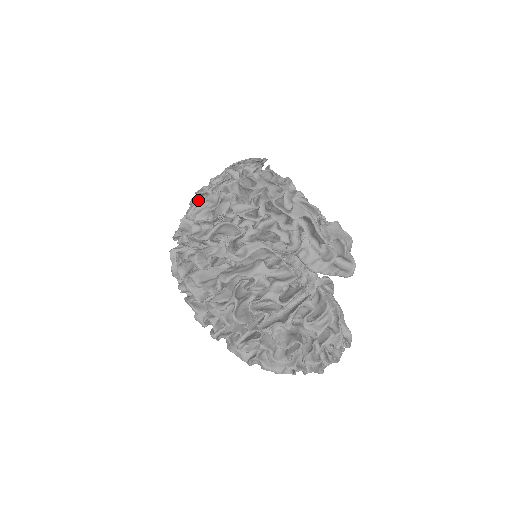
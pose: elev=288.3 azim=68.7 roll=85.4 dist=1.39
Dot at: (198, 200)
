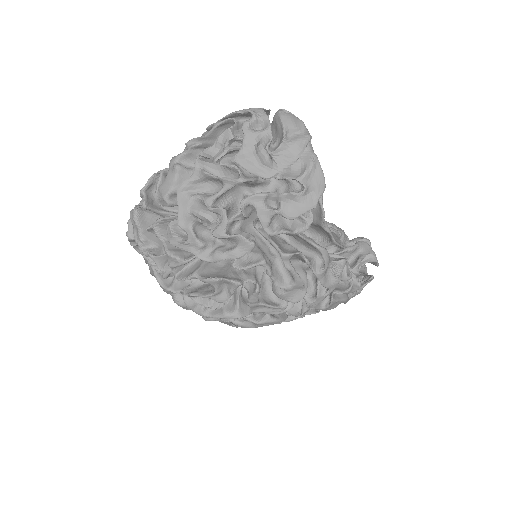
Dot at: (186, 243)
